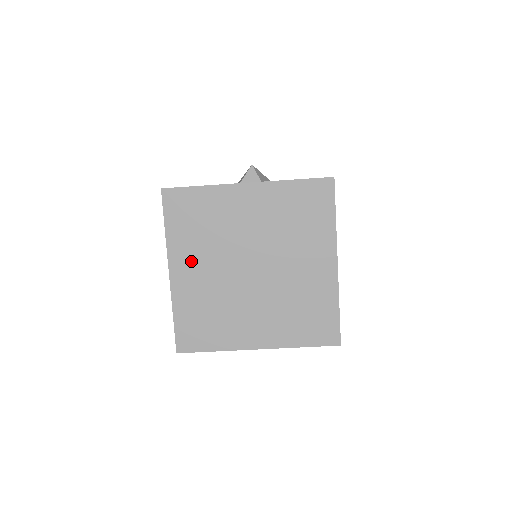
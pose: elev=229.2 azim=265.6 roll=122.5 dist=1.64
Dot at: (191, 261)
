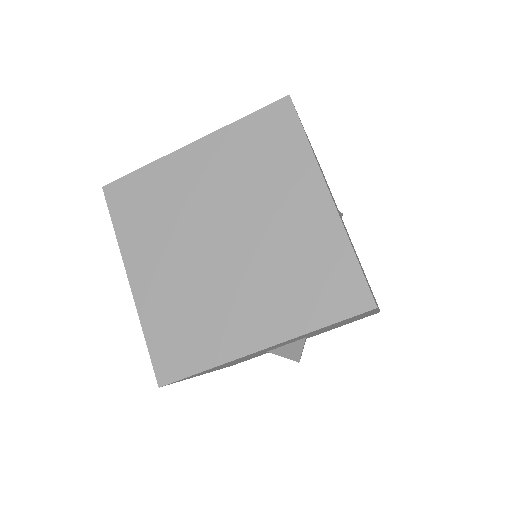
Dot at: (150, 258)
